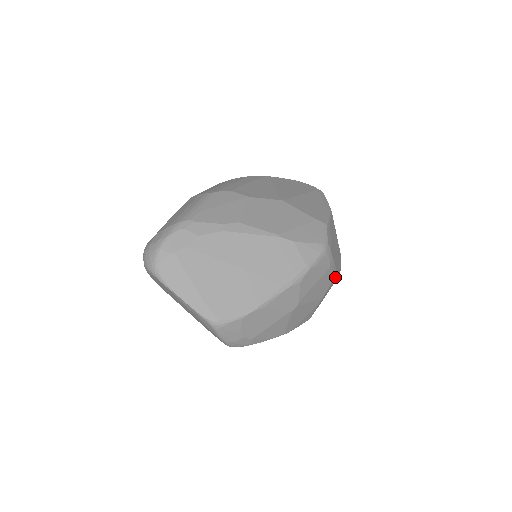
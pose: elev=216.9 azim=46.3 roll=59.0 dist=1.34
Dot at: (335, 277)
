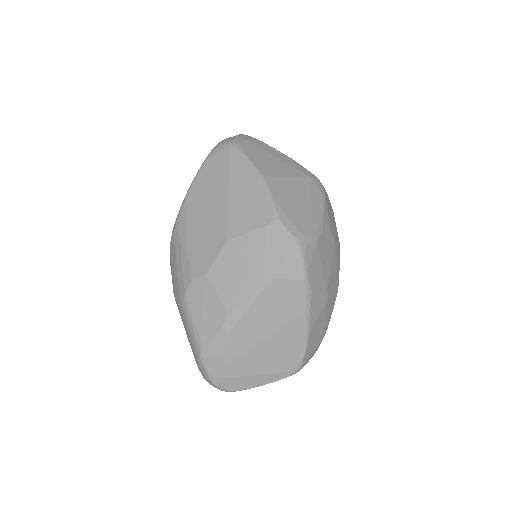
Dot at: (326, 216)
